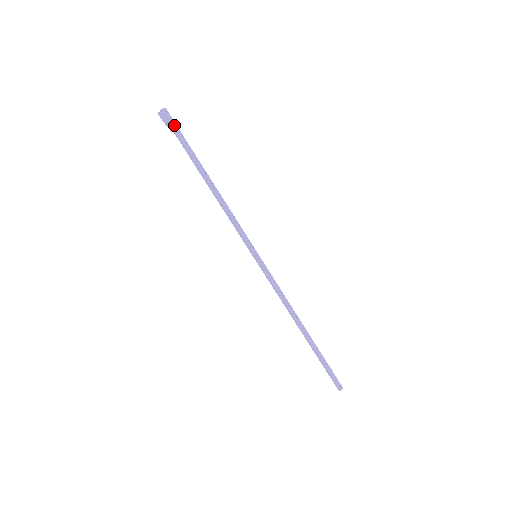
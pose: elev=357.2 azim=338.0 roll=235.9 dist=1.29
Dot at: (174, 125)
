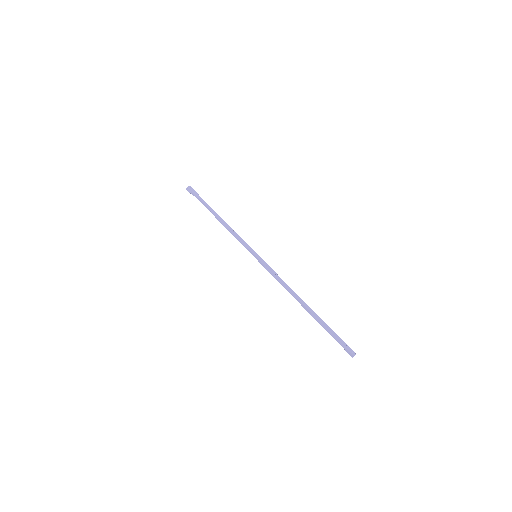
Dot at: (195, 193)
